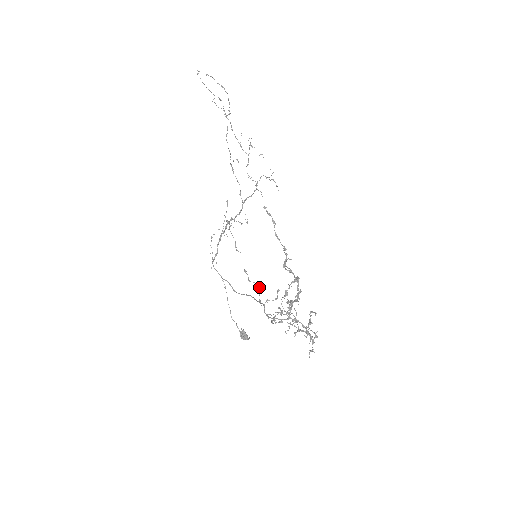
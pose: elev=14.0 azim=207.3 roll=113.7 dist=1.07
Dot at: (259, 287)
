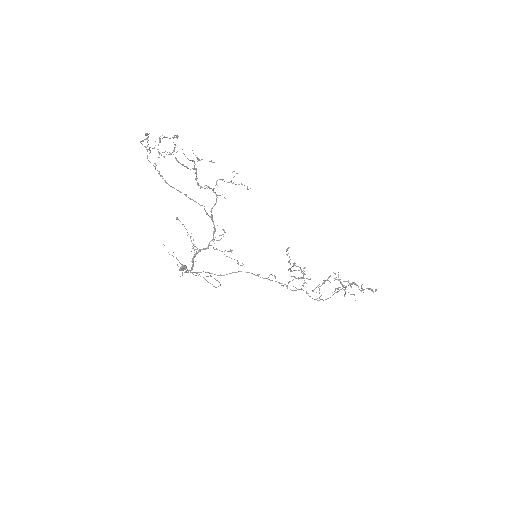
Dot at: (275, 277)
